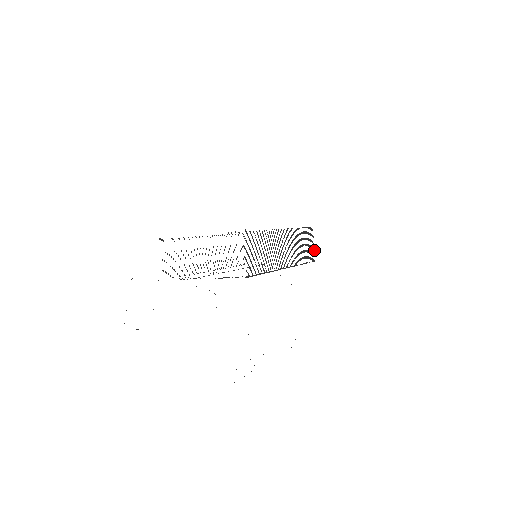
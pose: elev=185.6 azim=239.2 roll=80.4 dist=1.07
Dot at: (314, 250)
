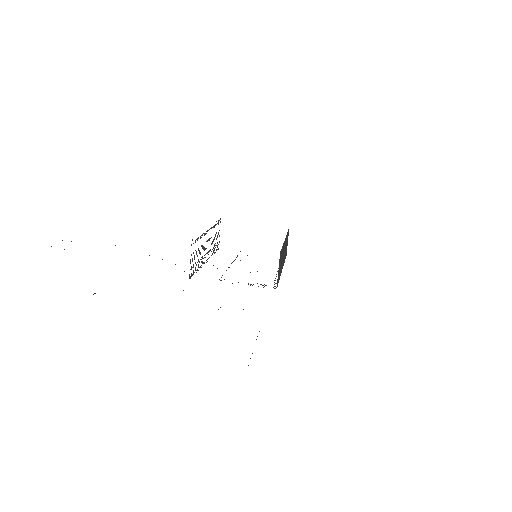
Dot at: occluded
